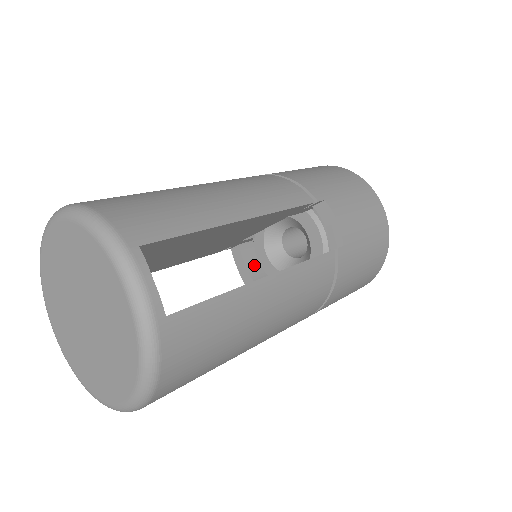
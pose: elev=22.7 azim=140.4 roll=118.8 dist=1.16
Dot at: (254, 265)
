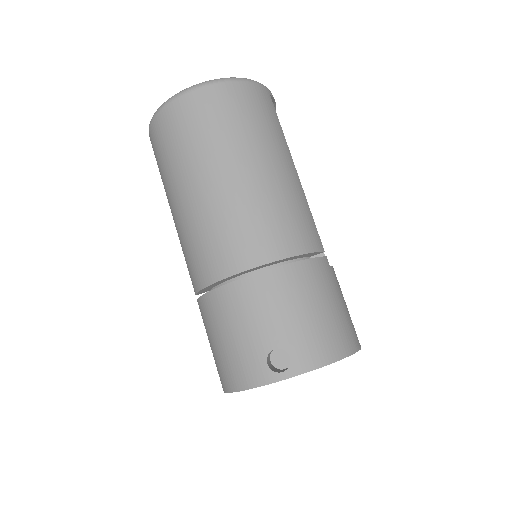
Dot at: occluded
